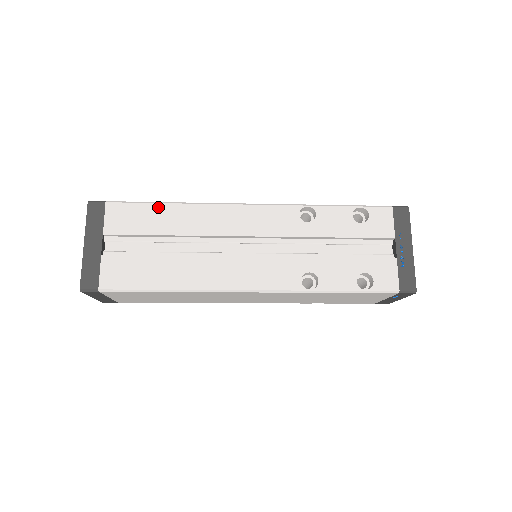
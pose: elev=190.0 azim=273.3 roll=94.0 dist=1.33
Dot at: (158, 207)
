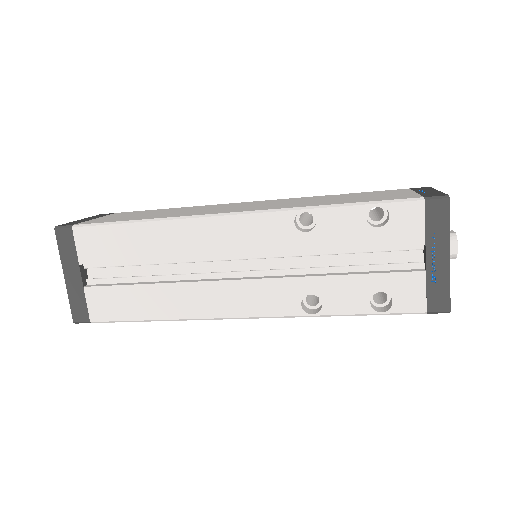
Dot at: (127, 228)
